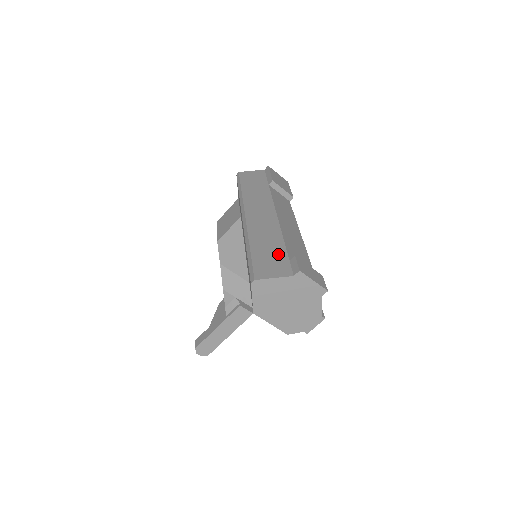
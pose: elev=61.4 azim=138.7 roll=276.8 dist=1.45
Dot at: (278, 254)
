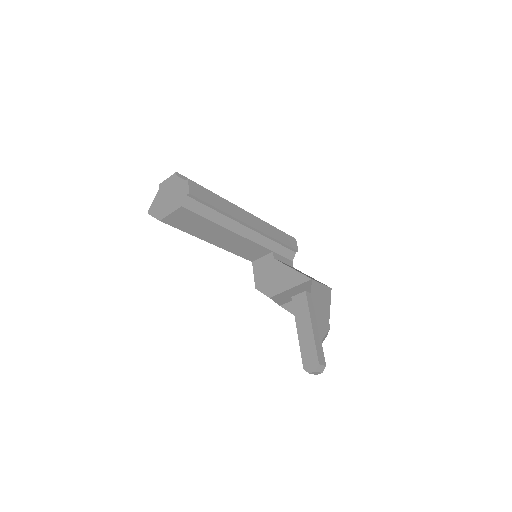
Dot at: occluded
